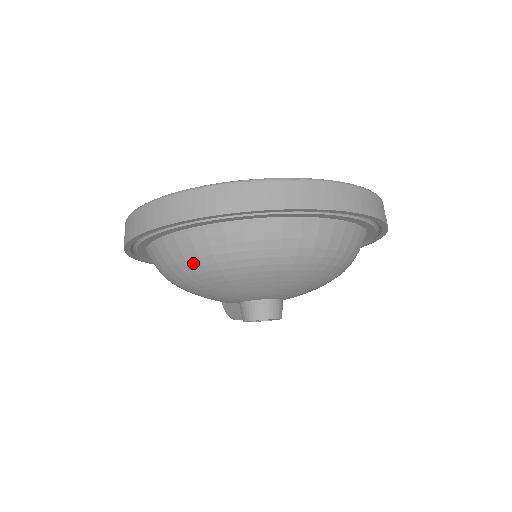
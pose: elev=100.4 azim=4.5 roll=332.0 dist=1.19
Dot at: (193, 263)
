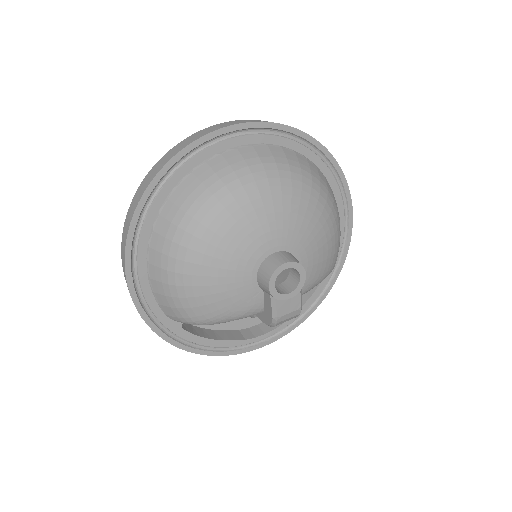
Dot at: (173, 252)
